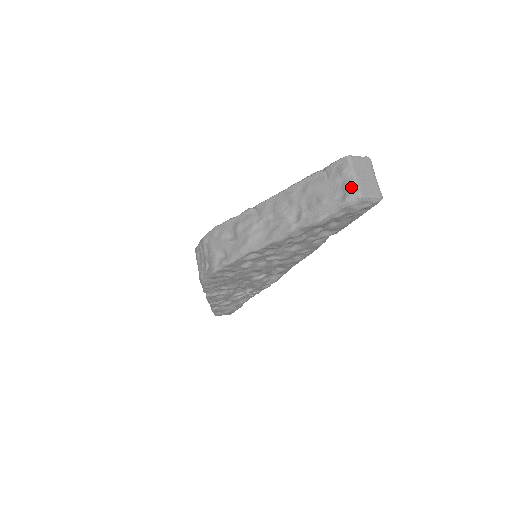
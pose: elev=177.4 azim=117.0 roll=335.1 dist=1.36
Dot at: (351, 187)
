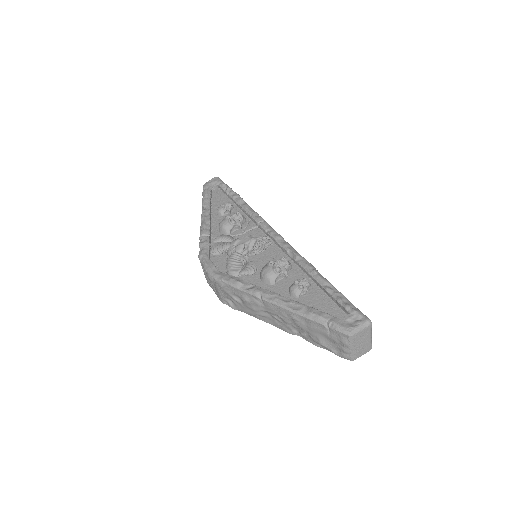
Dot at: (347, 354)
